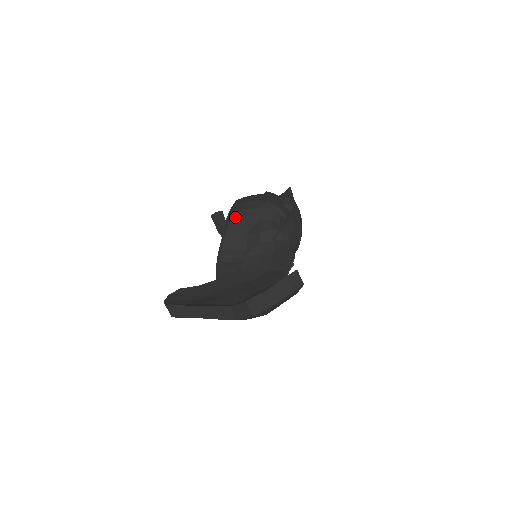
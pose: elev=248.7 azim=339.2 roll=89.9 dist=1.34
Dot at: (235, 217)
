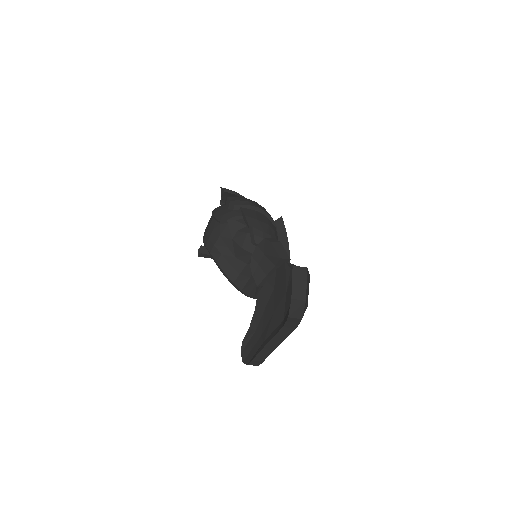
Dot at: (216, 255)
